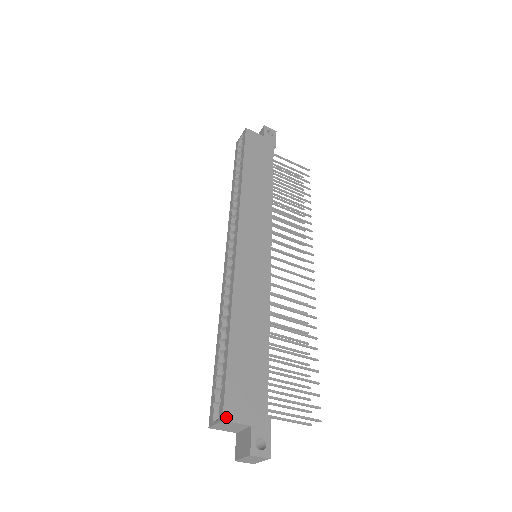
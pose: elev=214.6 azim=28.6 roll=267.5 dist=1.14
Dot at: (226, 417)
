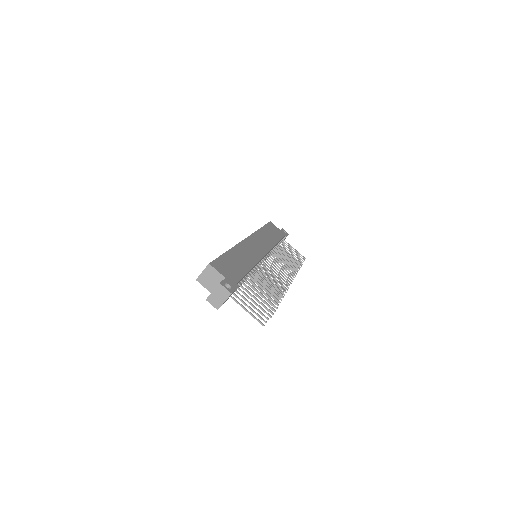
Dot at: (212, 264)
